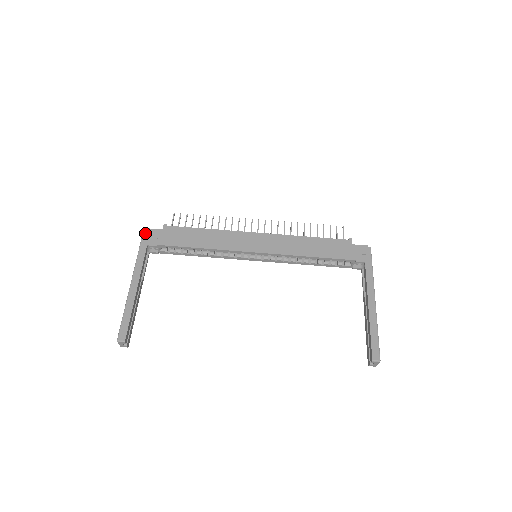
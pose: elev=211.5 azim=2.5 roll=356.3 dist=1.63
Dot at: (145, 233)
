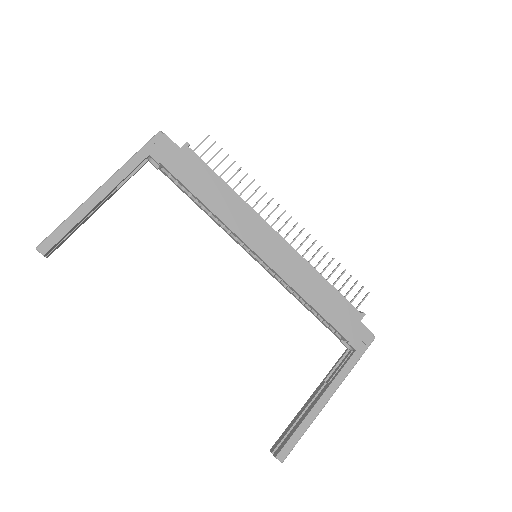
Dot at: (158, 137)
